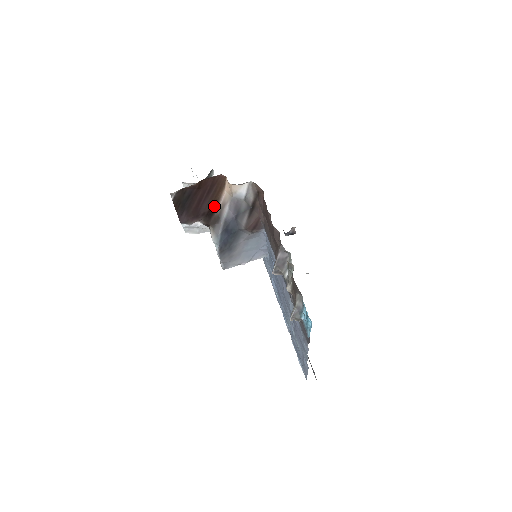
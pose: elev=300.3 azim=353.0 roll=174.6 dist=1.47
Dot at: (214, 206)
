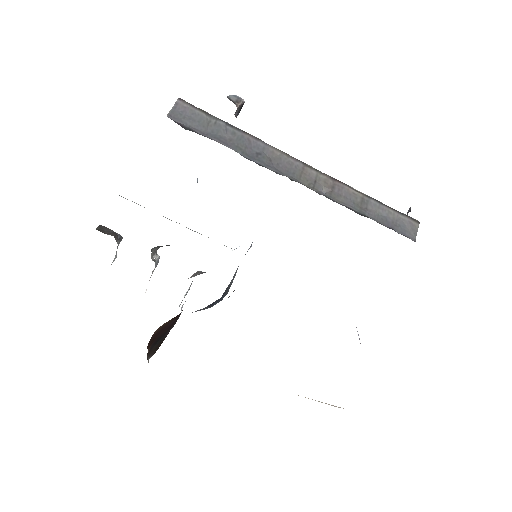
Dot at: (178, 315)
